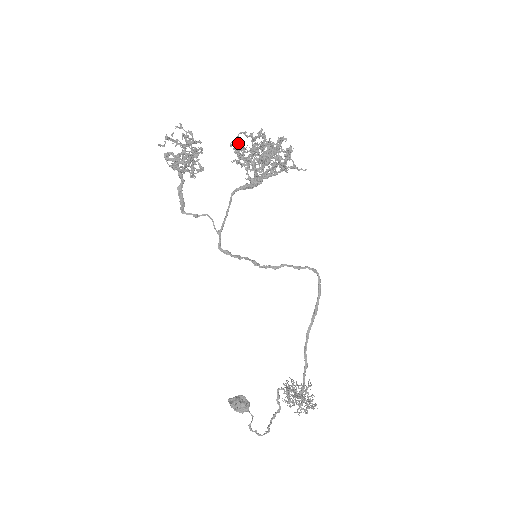
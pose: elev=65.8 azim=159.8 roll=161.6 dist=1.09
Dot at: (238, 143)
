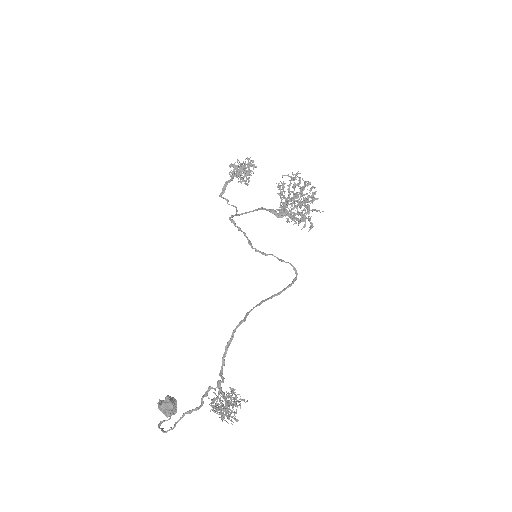
Dot at: (282, 185)
